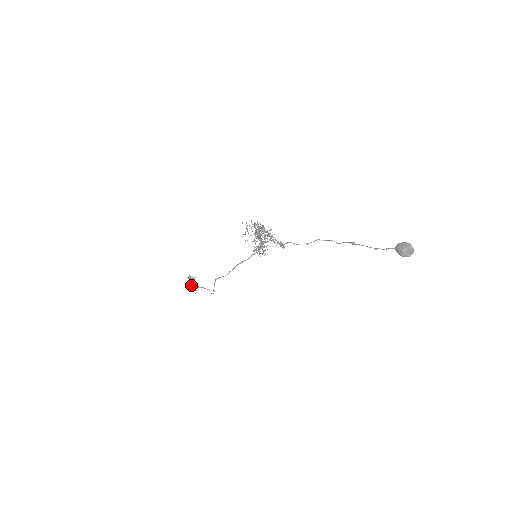
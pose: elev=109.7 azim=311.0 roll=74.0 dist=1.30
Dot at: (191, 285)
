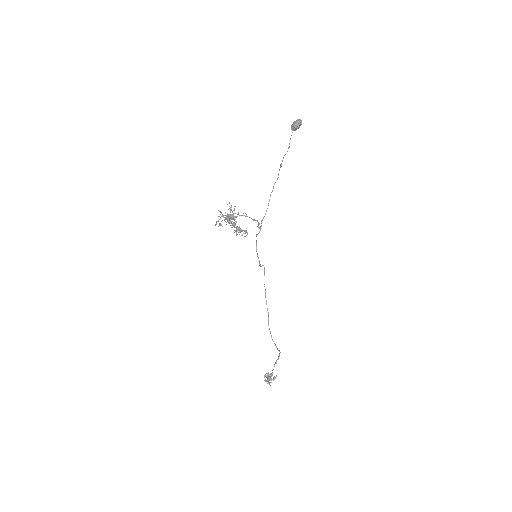
Dot at: (269, 378)
